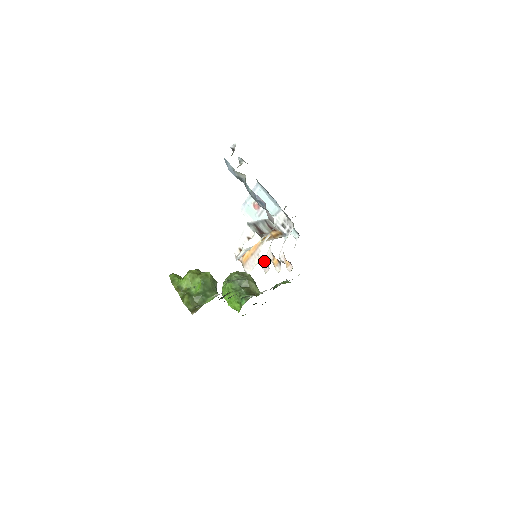
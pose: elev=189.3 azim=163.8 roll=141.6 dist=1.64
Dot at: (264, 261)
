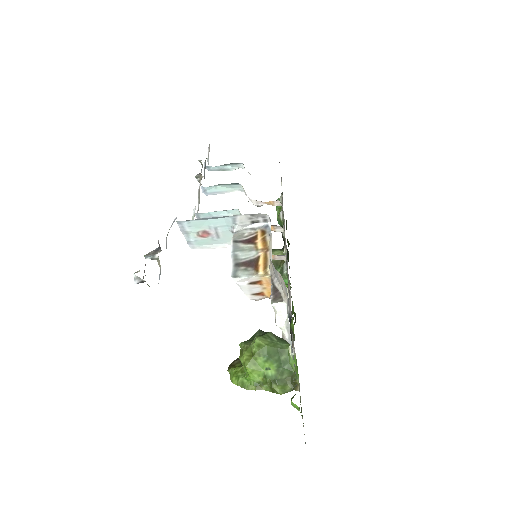
Dot at: occluded
